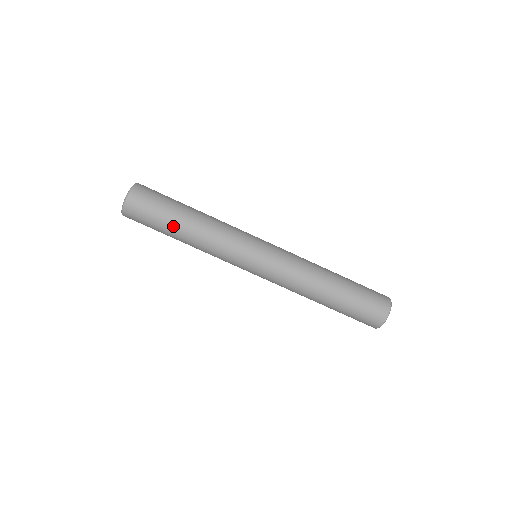
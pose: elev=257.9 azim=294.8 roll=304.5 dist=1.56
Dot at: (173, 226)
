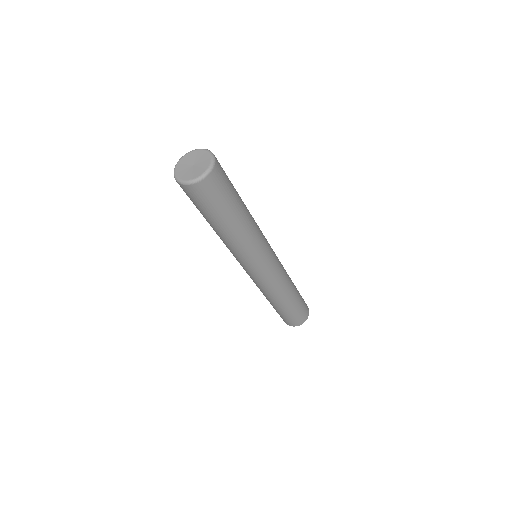
Dot at: (205, 218)
